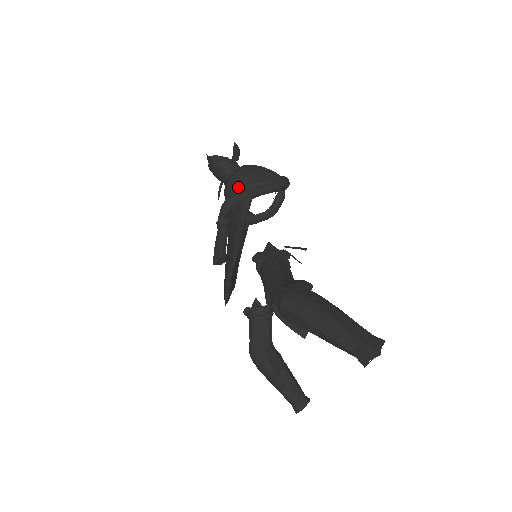
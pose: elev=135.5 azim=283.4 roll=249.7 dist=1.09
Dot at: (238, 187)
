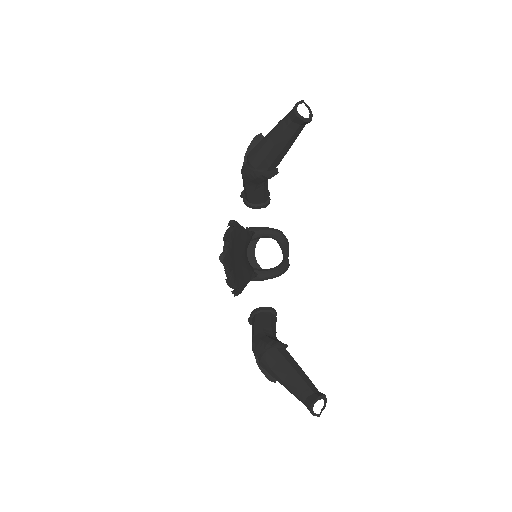
Dot at: occluded
